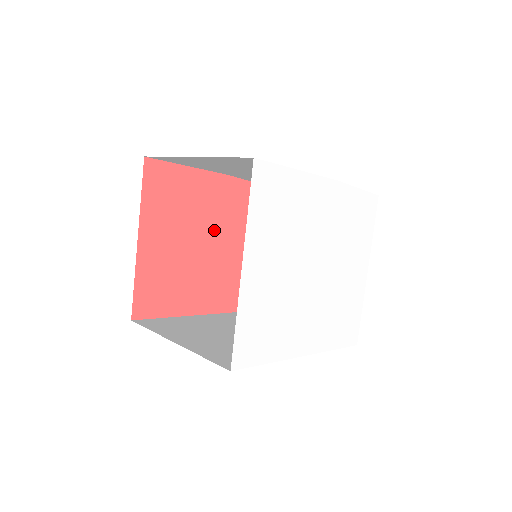
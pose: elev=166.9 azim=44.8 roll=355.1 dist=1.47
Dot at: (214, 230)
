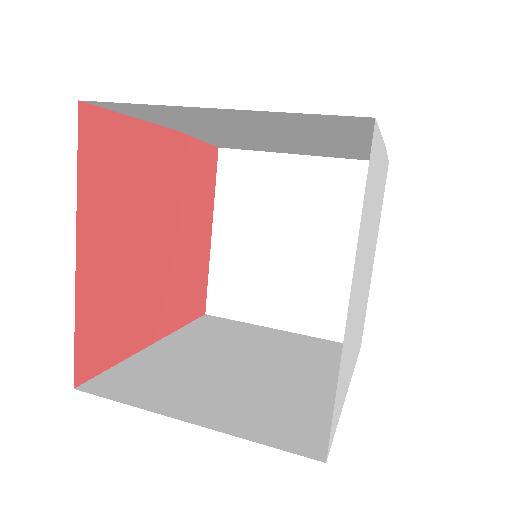
Dot at: (166, 217)
